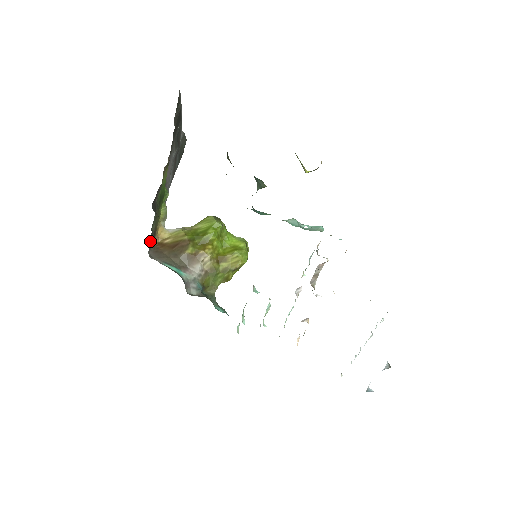
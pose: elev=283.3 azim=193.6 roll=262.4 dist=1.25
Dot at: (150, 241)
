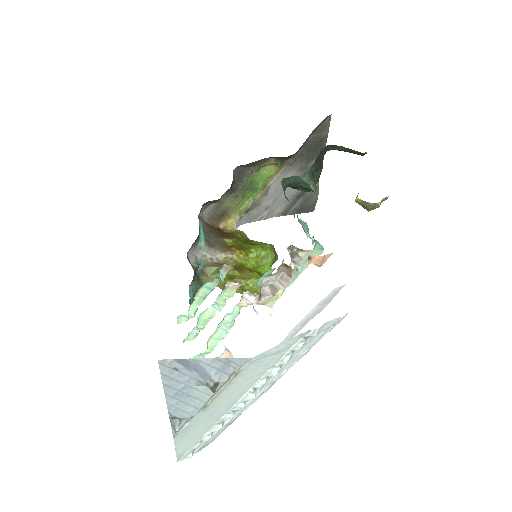
Dot at: (214, 212)
